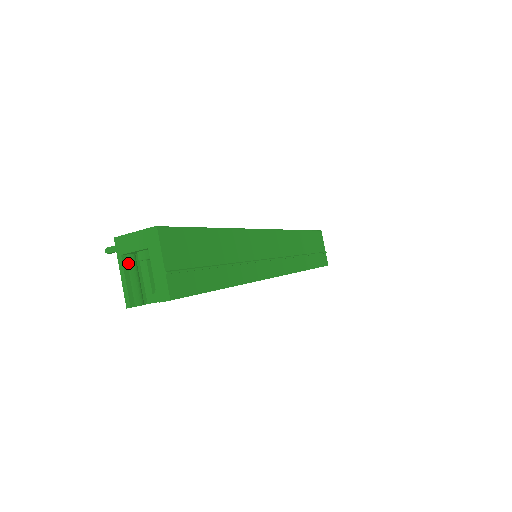
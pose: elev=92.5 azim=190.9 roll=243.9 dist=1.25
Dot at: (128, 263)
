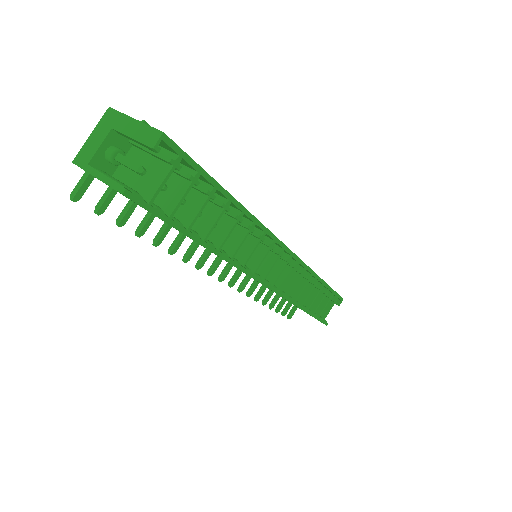
Dot at: (101, 172)
